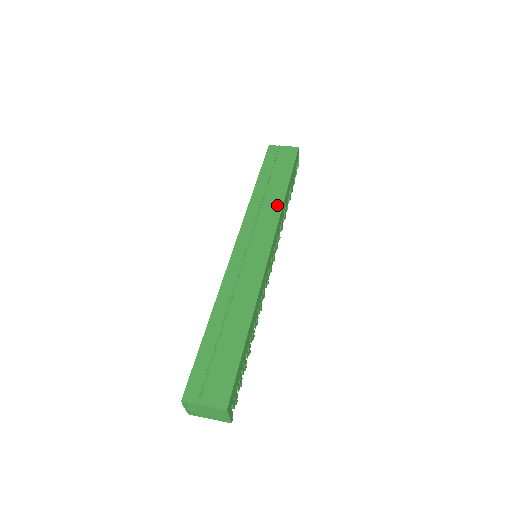
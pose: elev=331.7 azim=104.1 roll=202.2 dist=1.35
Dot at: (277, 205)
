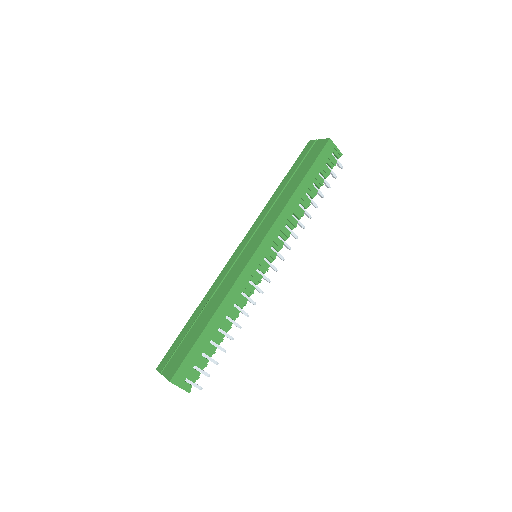
Dot at: (281, 206)
